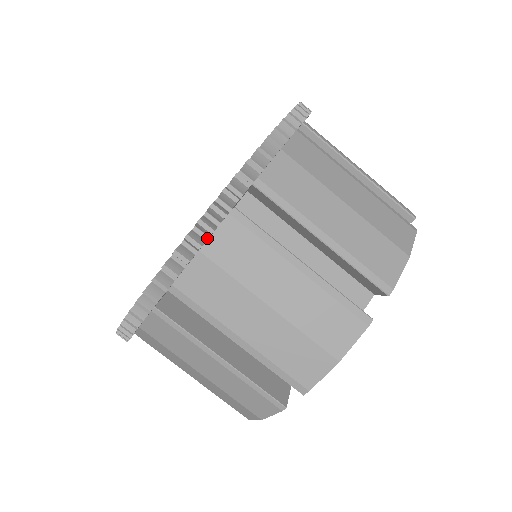
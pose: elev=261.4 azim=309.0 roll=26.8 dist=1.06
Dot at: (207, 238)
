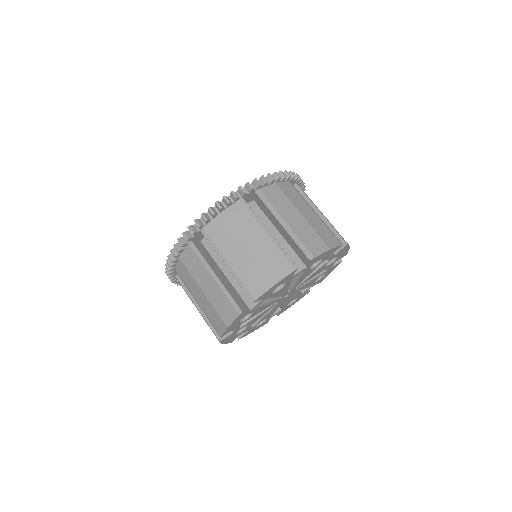
Dot at: (280, 181)
